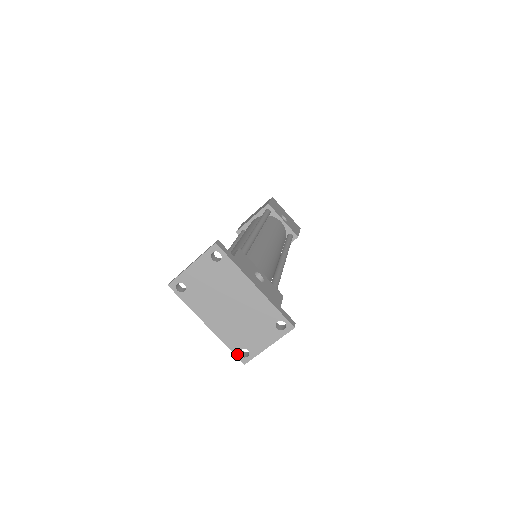
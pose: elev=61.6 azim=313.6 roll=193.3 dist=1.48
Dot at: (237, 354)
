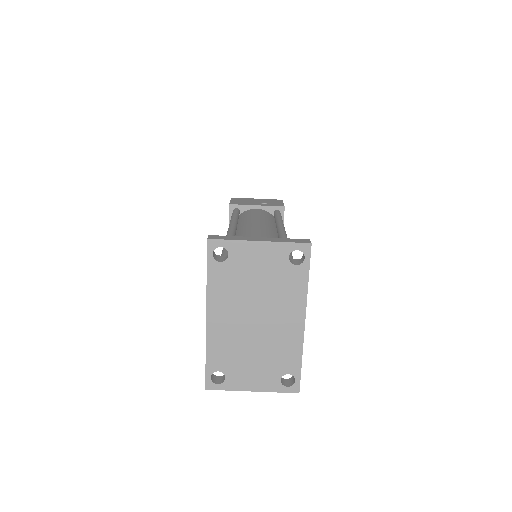
Dot at: (209, 373)
